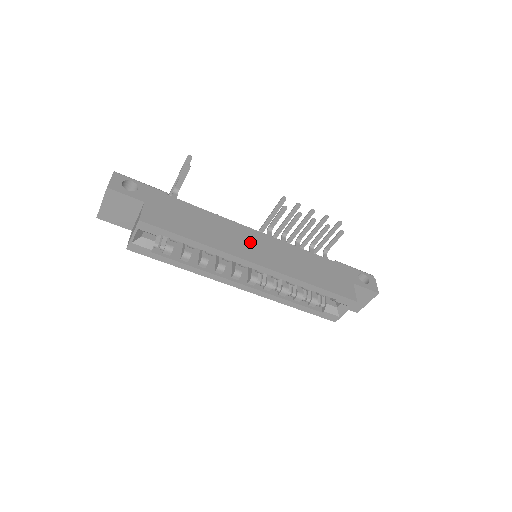
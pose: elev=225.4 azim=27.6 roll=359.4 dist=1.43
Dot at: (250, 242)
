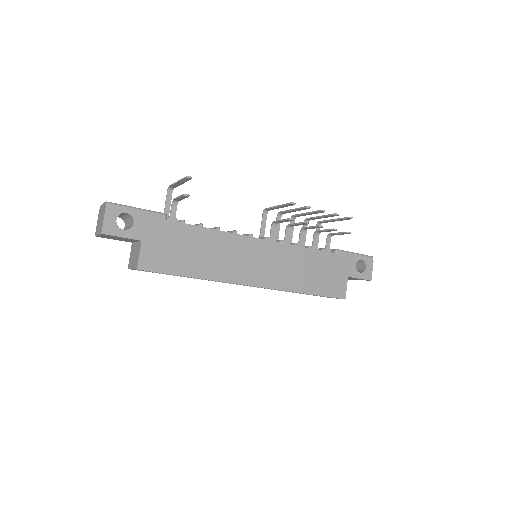
Dot at: (249, 258)
